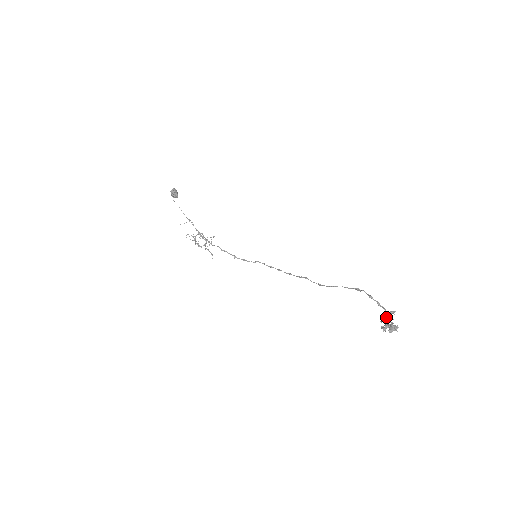
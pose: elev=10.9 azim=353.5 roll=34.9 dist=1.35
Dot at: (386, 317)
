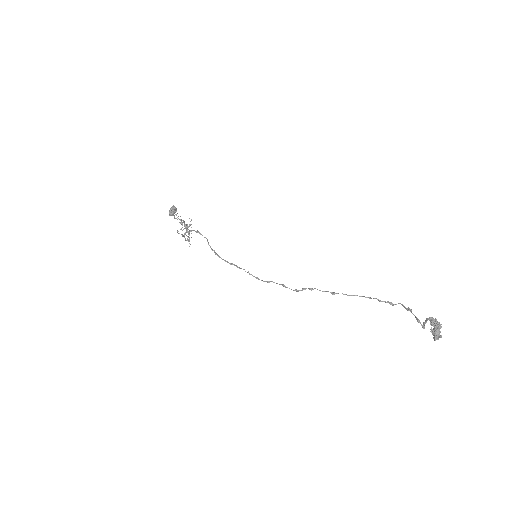
Dot at: occluded
